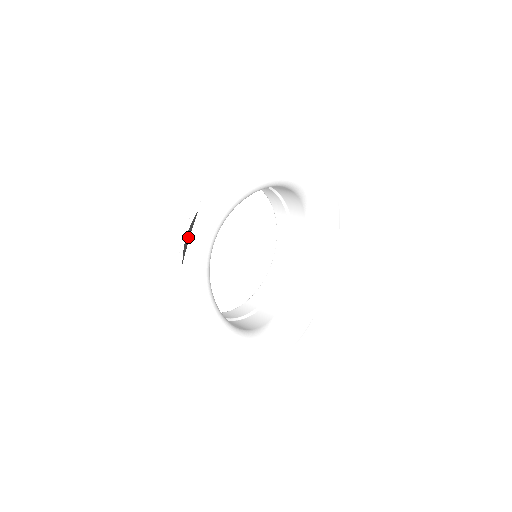
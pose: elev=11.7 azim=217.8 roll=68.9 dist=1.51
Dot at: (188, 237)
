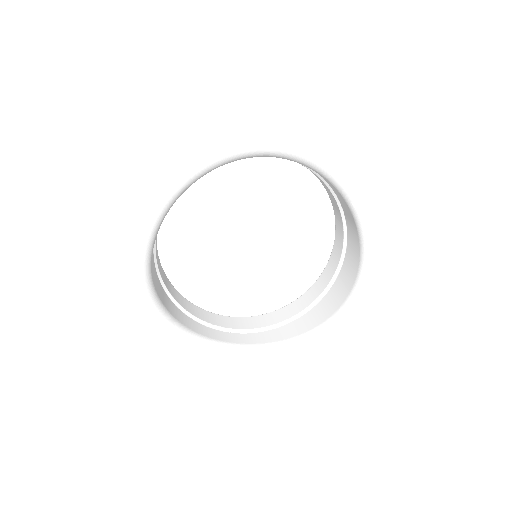
Dot at: occluded
